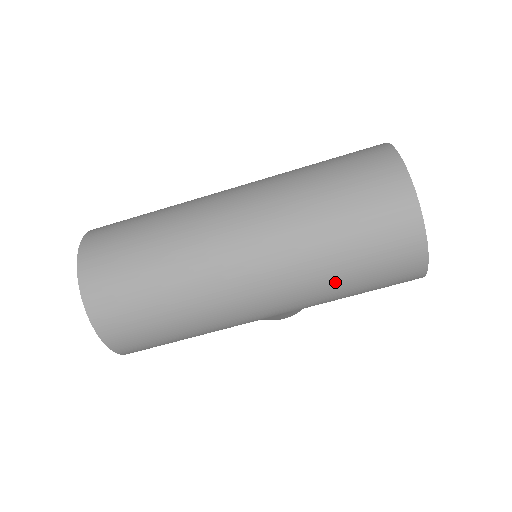
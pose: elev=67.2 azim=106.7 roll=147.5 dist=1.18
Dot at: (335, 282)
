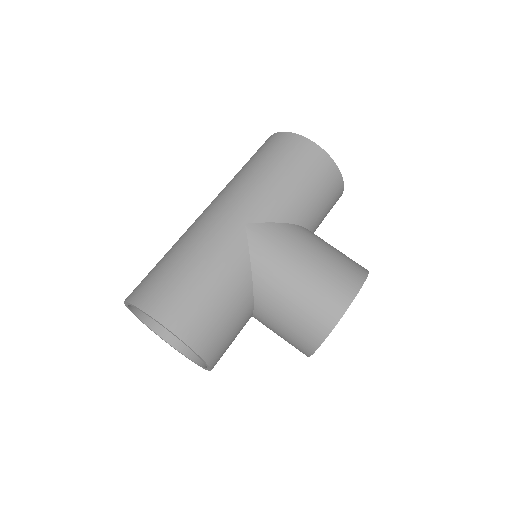
Dot at: (251, 173)
